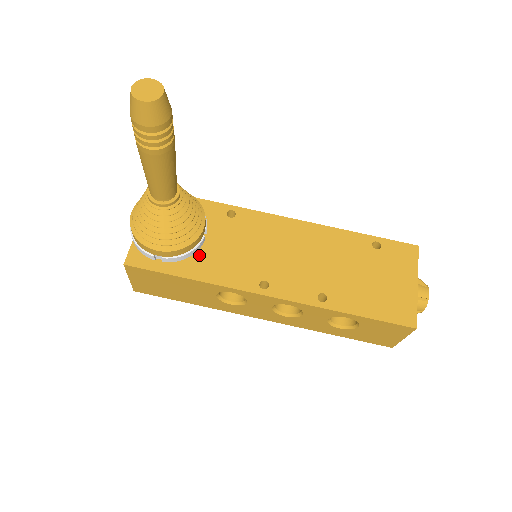
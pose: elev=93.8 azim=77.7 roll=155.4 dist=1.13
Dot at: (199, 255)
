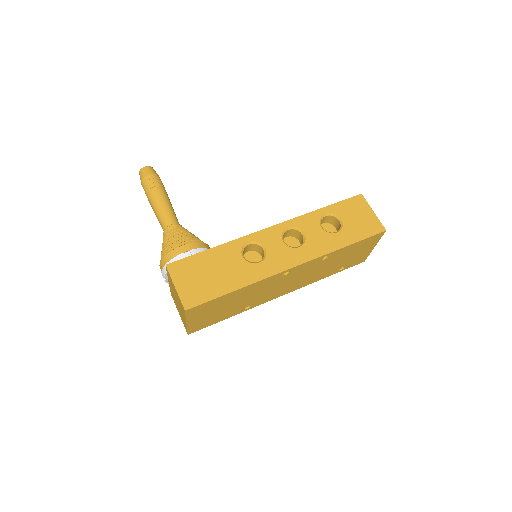
Dot at: occluded
